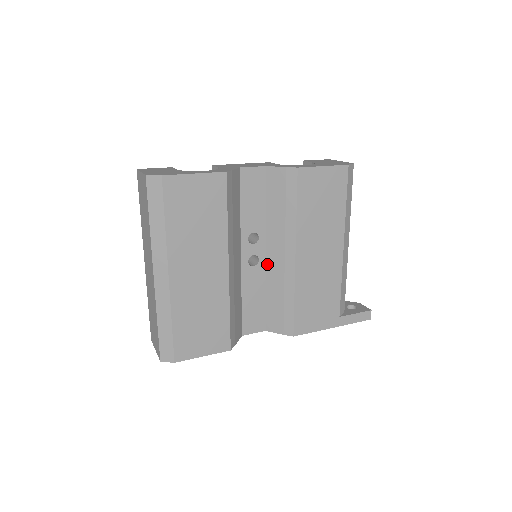
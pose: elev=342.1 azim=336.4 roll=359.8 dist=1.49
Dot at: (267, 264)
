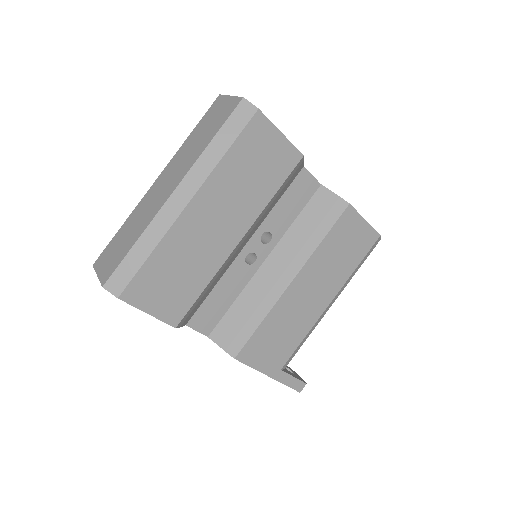
Dot at: (258, 271)
